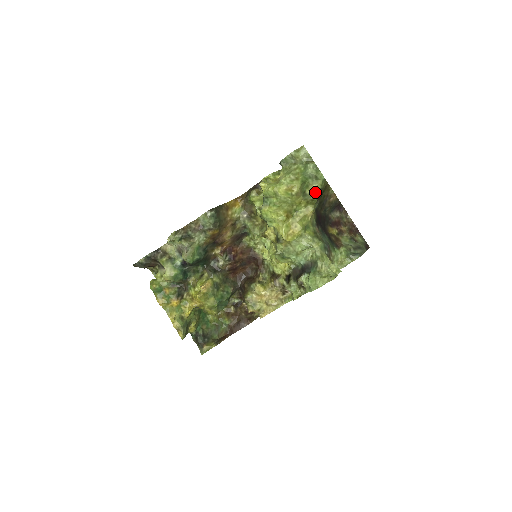
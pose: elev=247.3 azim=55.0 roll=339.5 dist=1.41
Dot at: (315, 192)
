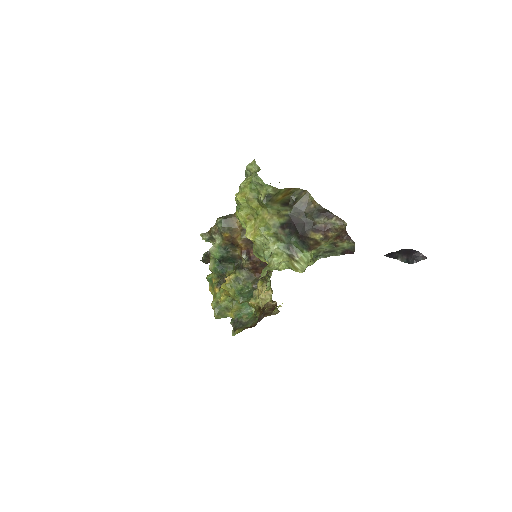
Dot at: (262, 197)
